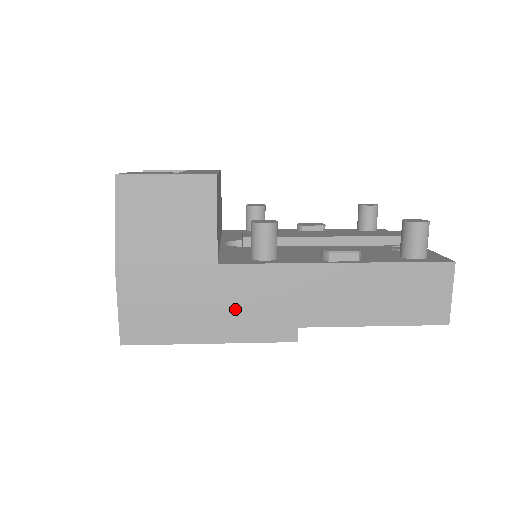
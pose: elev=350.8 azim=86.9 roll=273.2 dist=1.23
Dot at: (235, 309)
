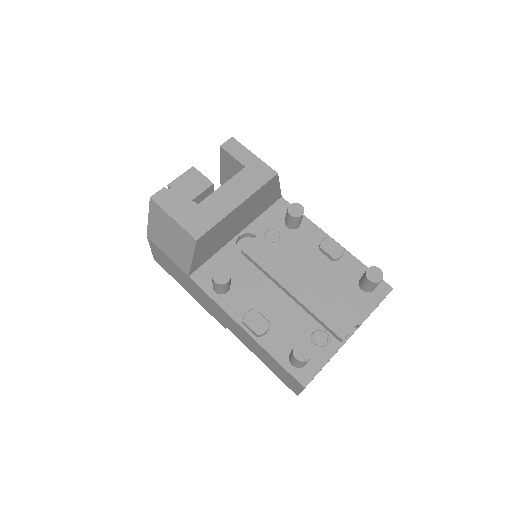
Dot at: (198, 295)
